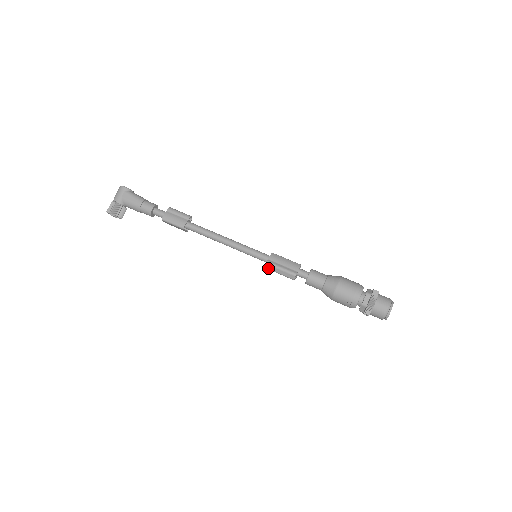
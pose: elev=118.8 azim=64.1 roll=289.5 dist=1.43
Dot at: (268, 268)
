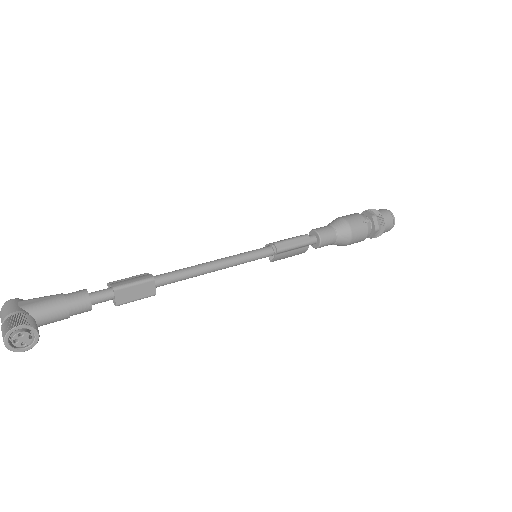
Dot at: (280, 248)
